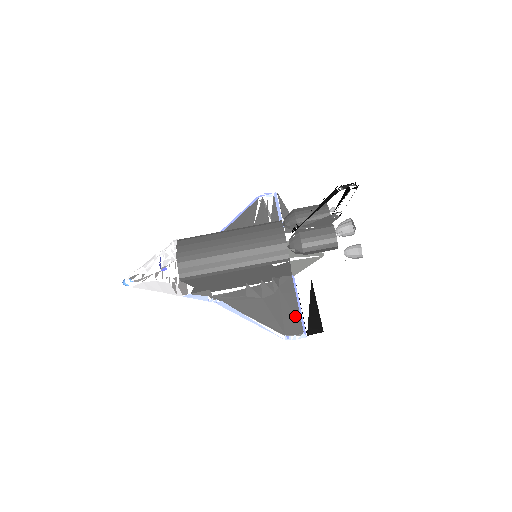
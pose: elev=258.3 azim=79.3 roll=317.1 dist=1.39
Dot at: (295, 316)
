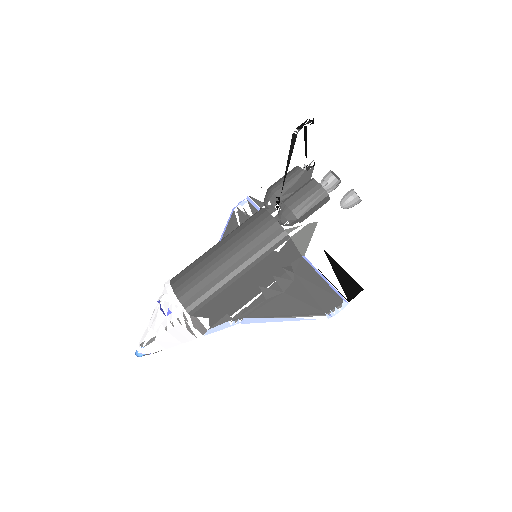
Dot at: (326, 290)
